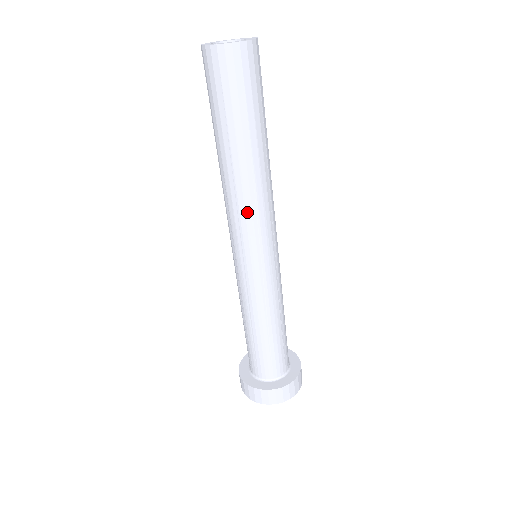
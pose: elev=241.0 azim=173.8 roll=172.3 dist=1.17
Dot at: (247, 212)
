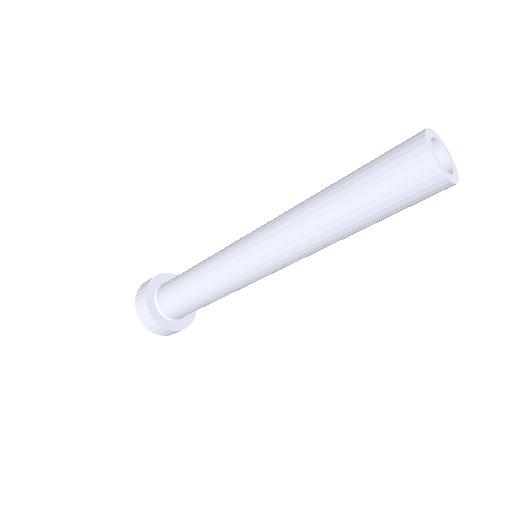
Dot at: (287, 238)
